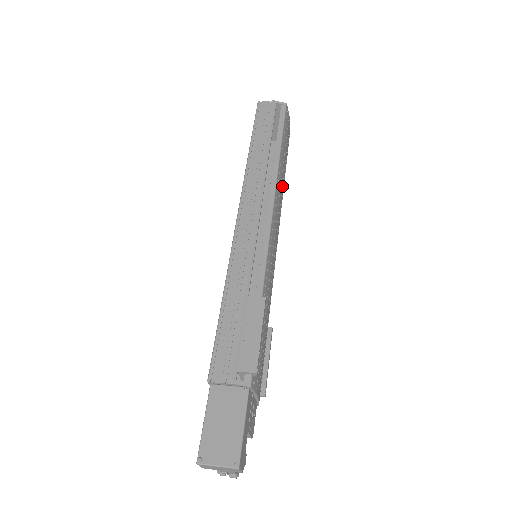
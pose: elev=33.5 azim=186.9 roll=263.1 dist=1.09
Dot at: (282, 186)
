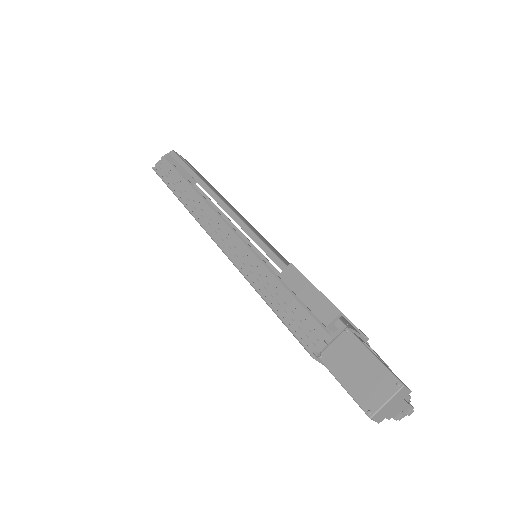
Dot at: occluded
